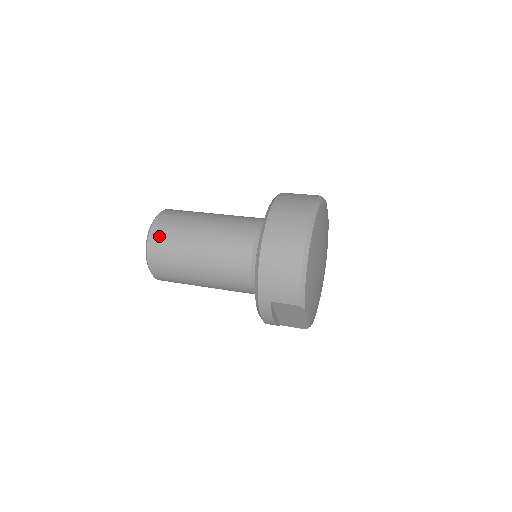
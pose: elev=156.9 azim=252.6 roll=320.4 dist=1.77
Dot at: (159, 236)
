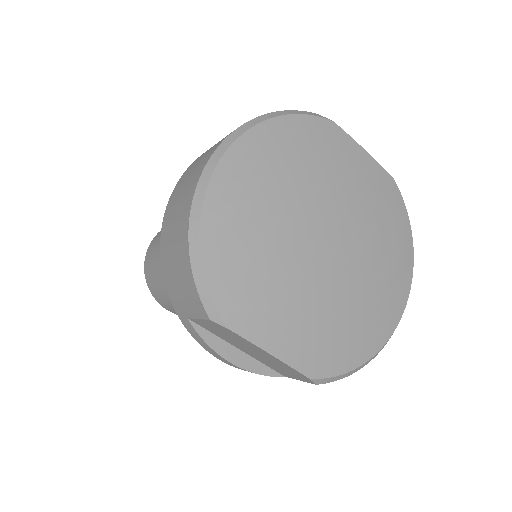
Dot at: (150, 251)
